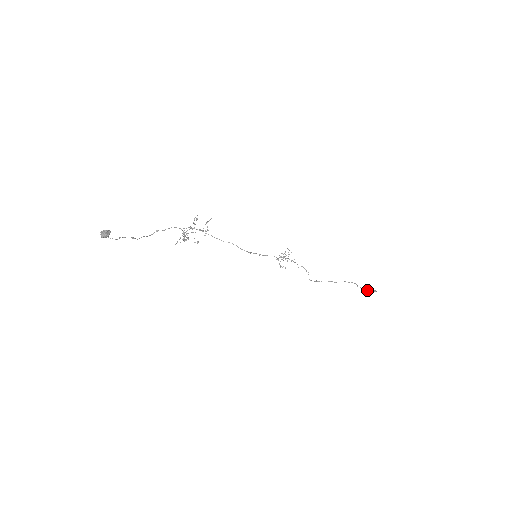
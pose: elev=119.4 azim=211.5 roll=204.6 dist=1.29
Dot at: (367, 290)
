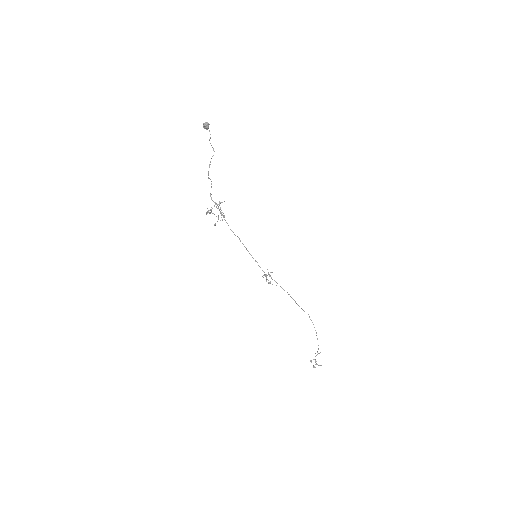
Dot at: (315, 360)
